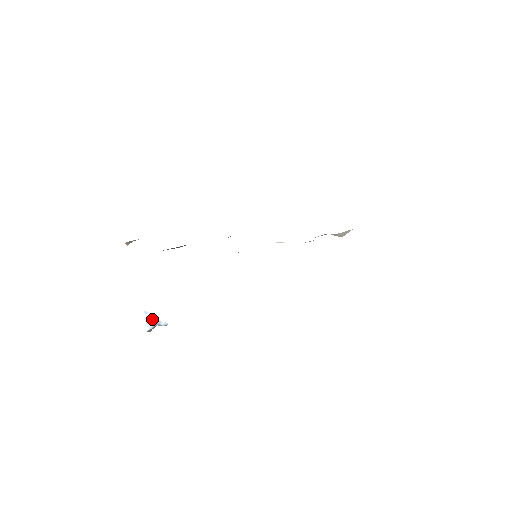
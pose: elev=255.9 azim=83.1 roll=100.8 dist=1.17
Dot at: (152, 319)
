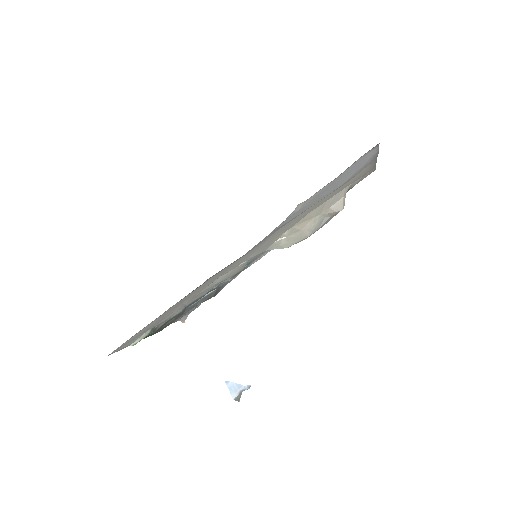
Dot at: (234, 386)
